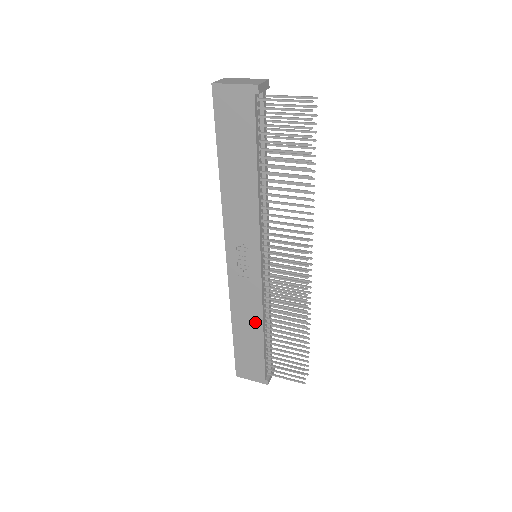
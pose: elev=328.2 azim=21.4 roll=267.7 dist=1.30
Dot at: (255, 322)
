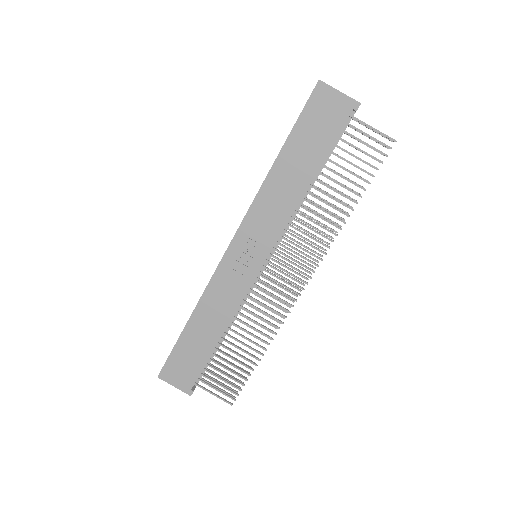
Dot at: (219, 322)
